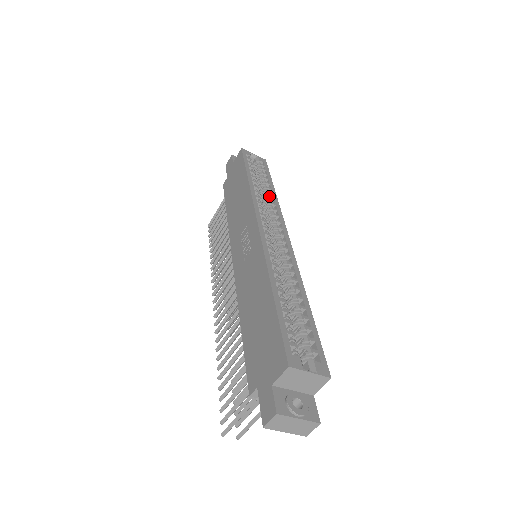
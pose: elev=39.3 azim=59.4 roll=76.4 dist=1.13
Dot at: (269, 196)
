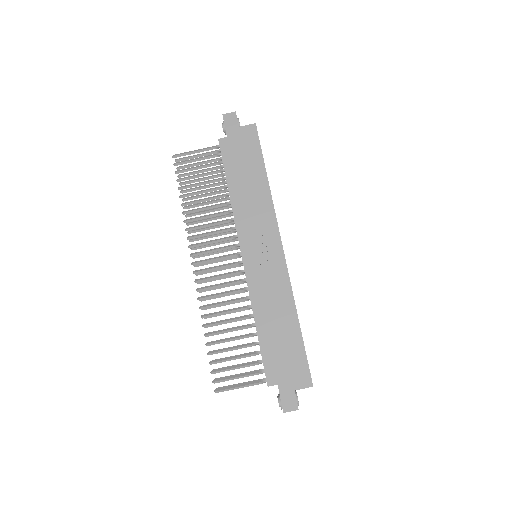
Dot at: occluded
